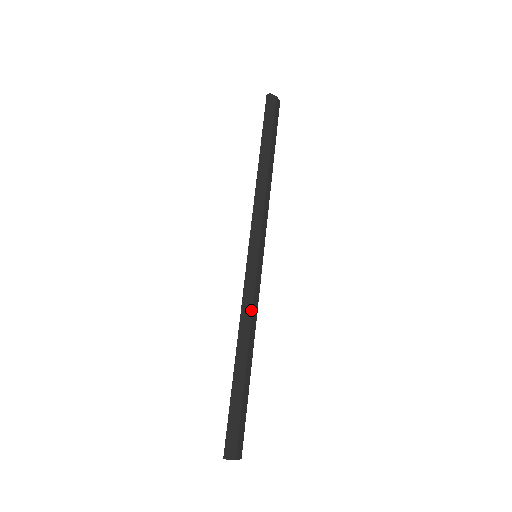
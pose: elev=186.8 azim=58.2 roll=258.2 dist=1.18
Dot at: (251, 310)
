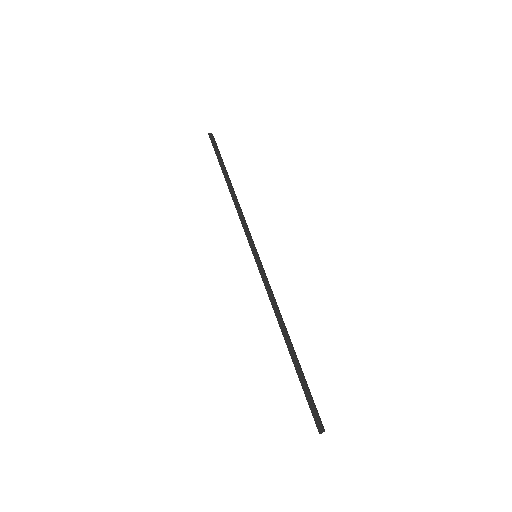
Dot at: (275, 299)
